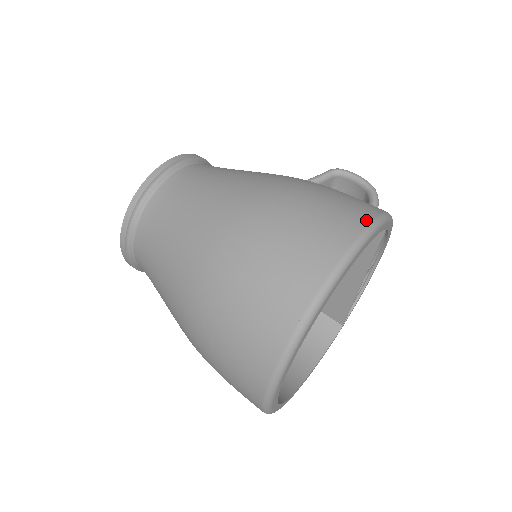
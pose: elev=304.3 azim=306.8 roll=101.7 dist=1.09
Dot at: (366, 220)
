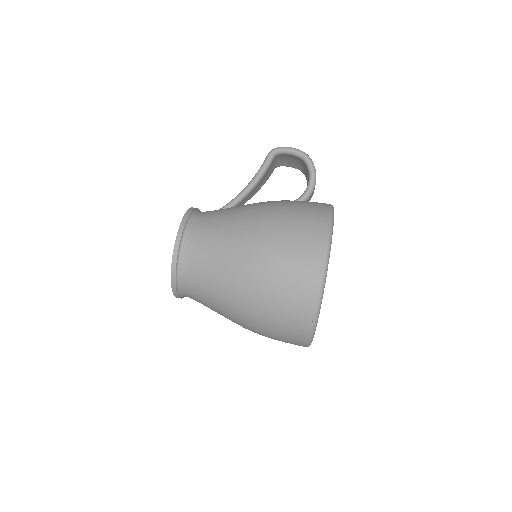
Dot at: (322, 253)
